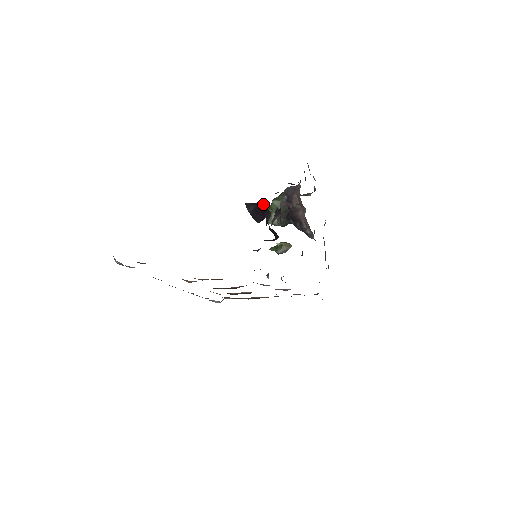
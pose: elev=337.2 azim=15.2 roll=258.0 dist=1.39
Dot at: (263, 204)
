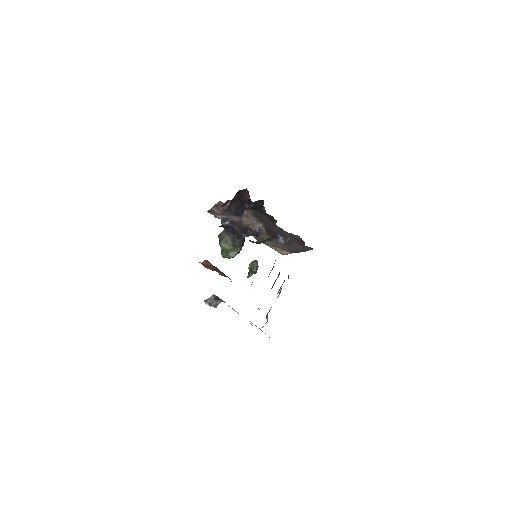
Dot at: (237, 193)
